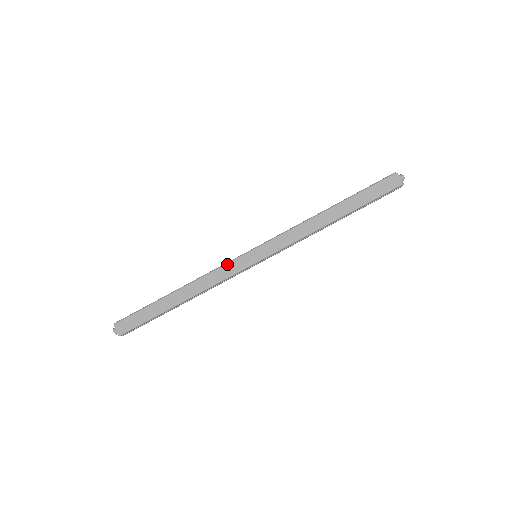
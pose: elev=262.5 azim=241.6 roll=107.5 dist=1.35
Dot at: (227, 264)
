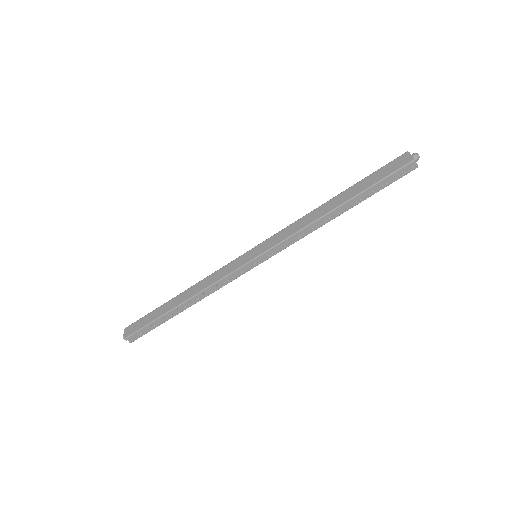
Dot at: (227, 265)
